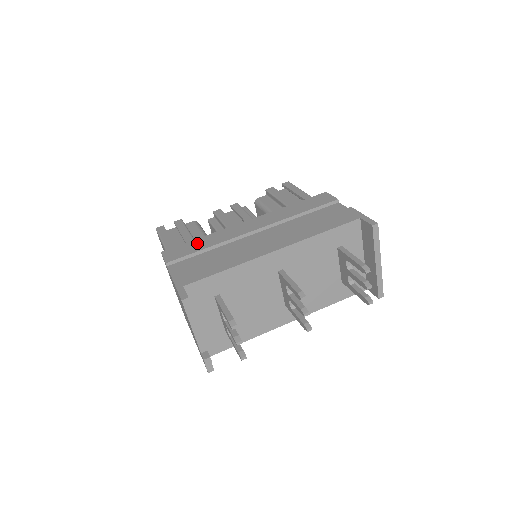
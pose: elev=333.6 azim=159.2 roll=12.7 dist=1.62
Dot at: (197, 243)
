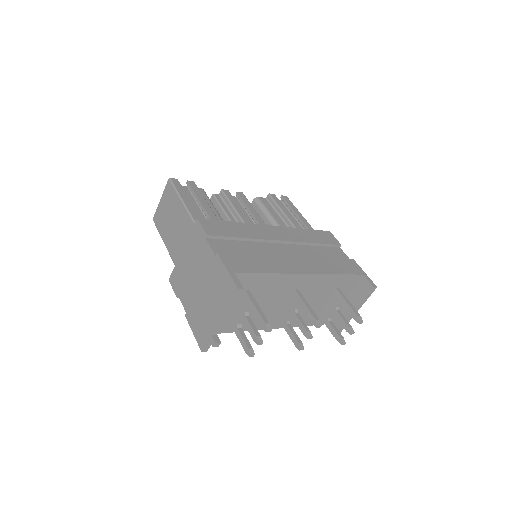
Dot at: (232, 227)
